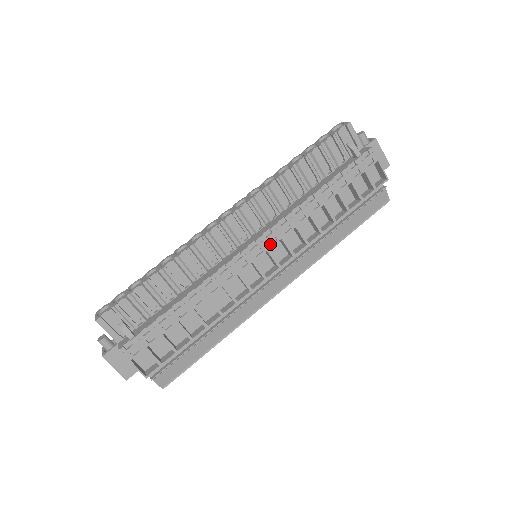
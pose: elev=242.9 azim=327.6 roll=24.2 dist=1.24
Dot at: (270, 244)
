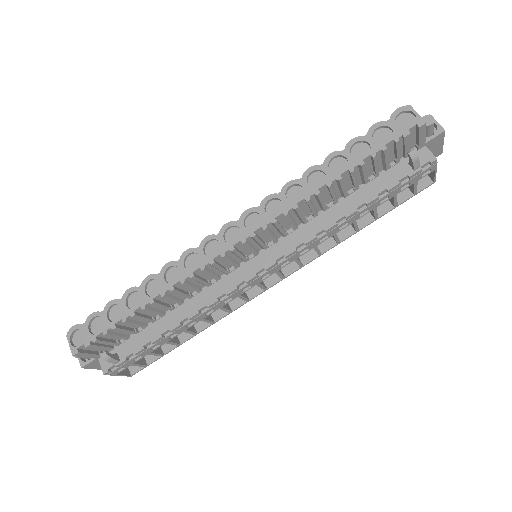
Dot at: (280, 267)
